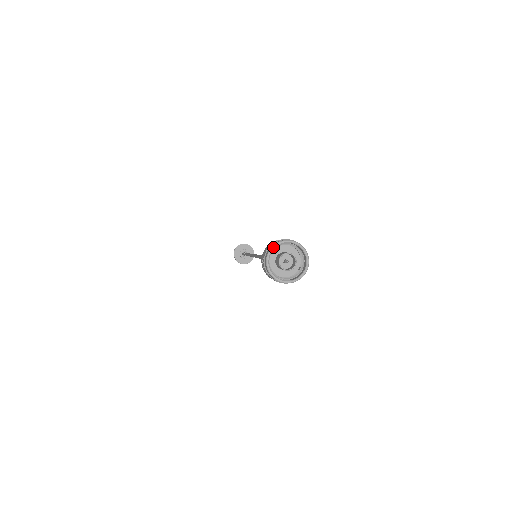
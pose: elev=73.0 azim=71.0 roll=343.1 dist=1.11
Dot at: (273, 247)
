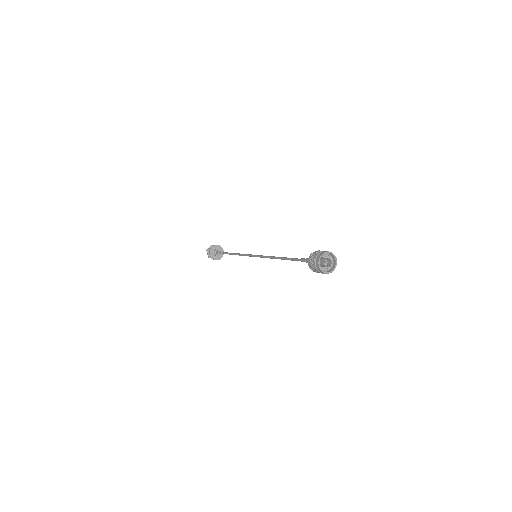
Dot at: (321, 256)
